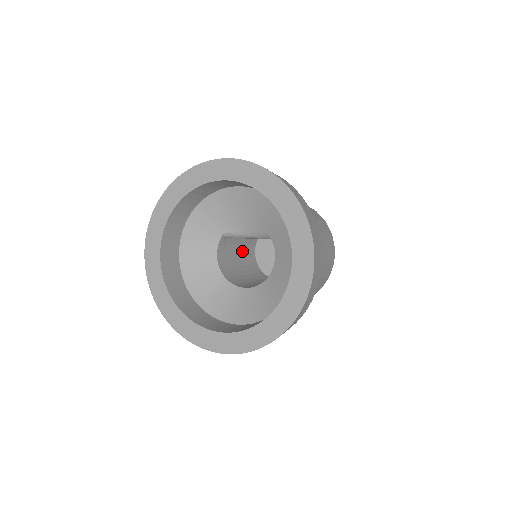
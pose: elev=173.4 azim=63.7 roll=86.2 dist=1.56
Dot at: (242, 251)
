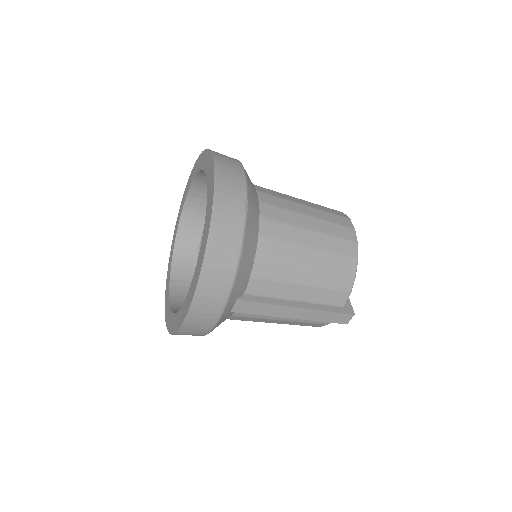
Dot at: occluded
